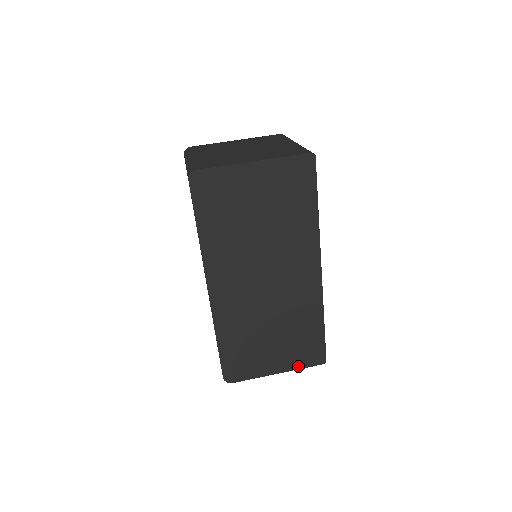
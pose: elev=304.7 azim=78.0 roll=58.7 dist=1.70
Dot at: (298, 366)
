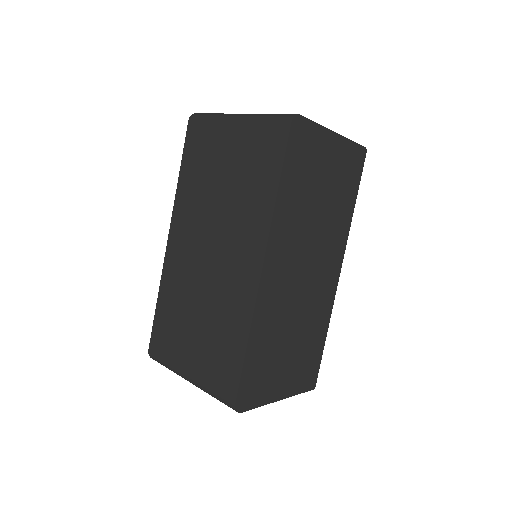
Dot at: (296, 391)
